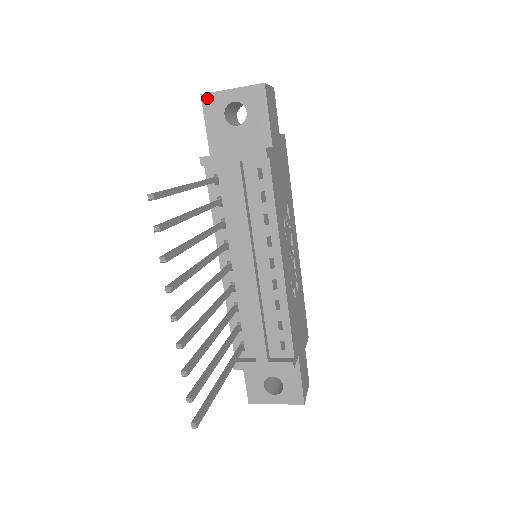
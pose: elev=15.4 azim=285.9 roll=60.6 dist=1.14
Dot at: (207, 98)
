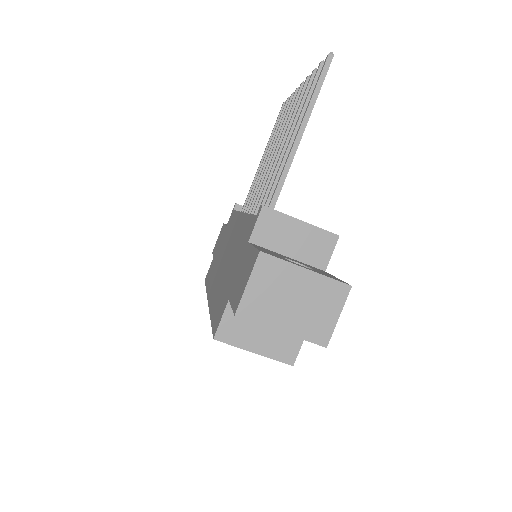
Dot at: occluded
